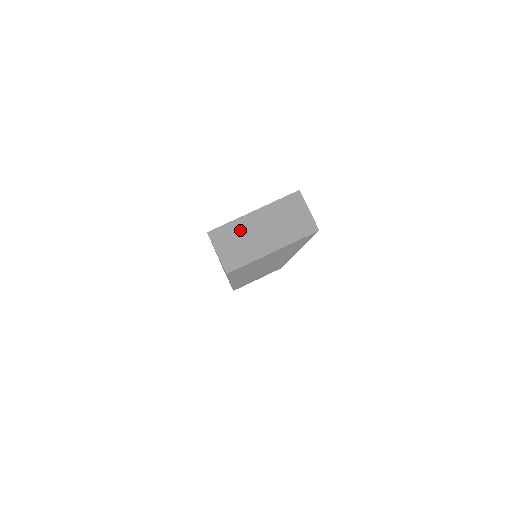
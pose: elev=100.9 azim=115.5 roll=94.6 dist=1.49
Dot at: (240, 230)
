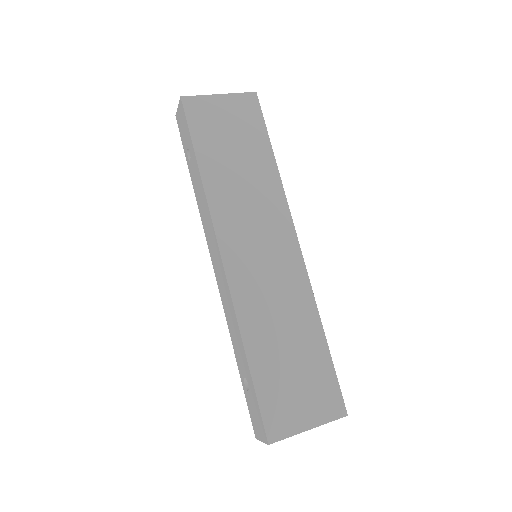
Dot at: occluded
